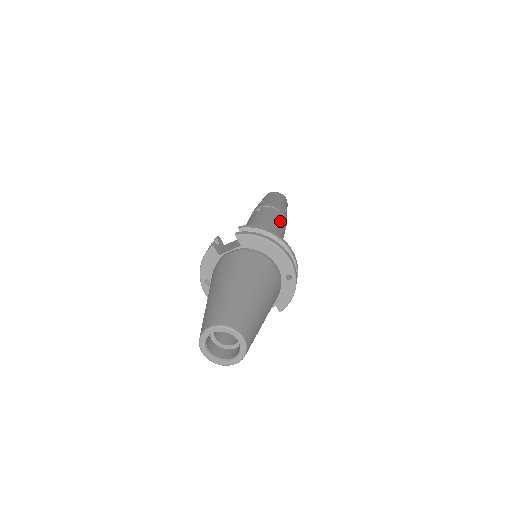
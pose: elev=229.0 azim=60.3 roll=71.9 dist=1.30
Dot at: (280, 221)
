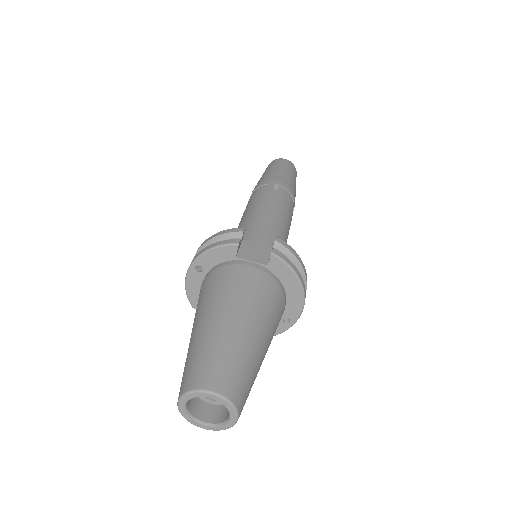
Dot at: occluded
